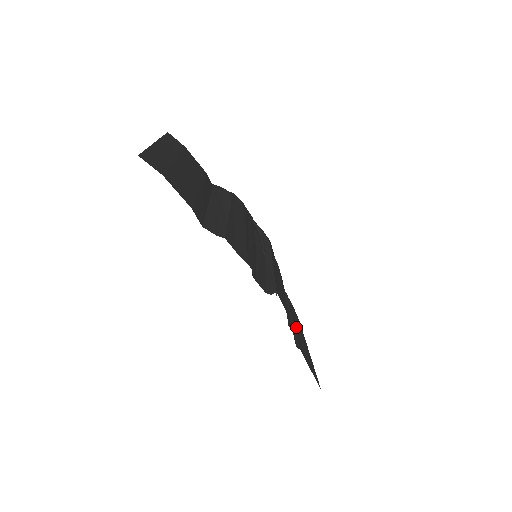
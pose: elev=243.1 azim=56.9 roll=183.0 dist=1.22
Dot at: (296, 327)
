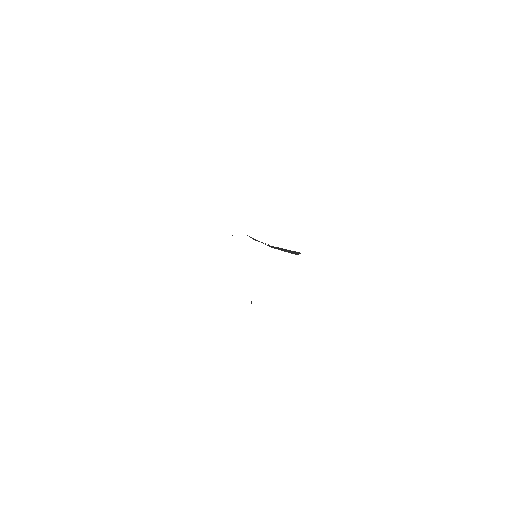
Dot at: occluded
